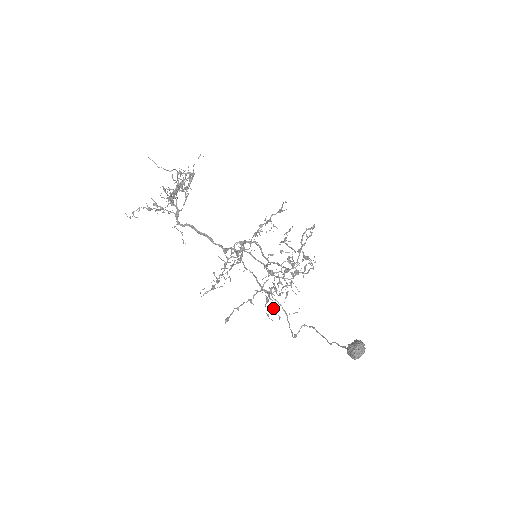
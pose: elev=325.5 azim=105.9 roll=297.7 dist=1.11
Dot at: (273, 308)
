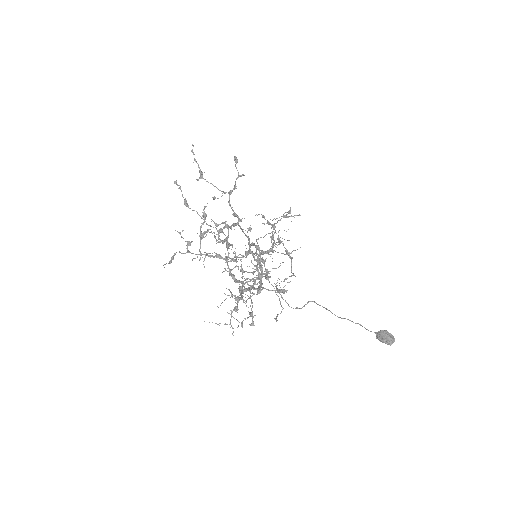
Dot at: occluded
